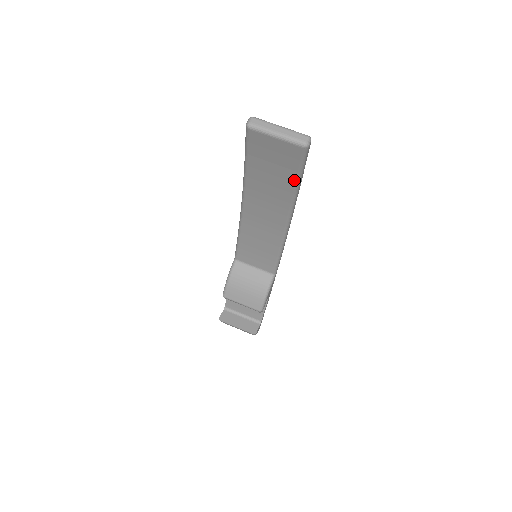
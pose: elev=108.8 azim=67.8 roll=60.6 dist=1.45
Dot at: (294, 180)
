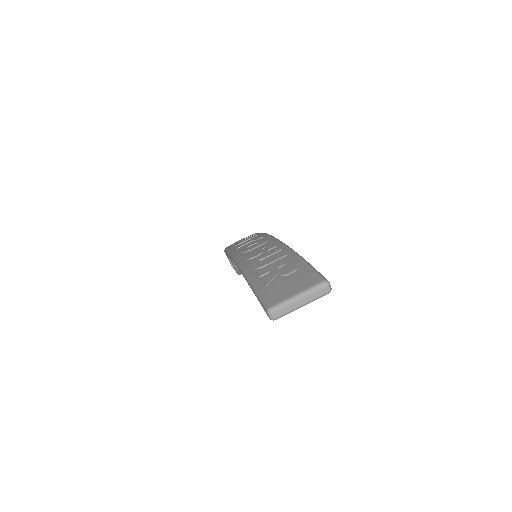
Dot at: occluded
